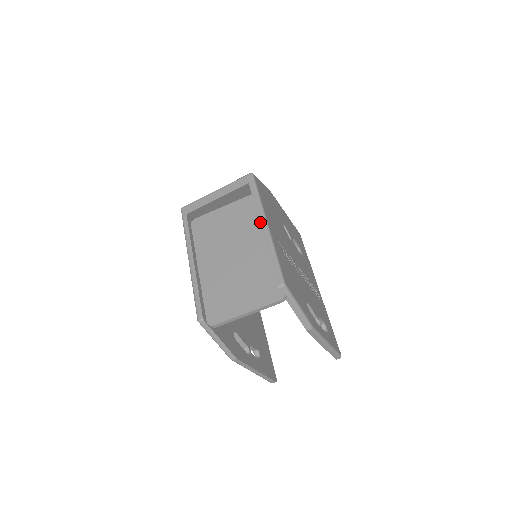
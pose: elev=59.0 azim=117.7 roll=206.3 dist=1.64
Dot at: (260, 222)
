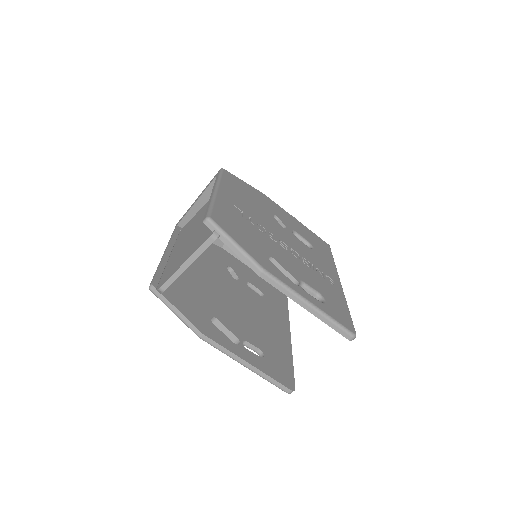
Dot at: (212, 191)
